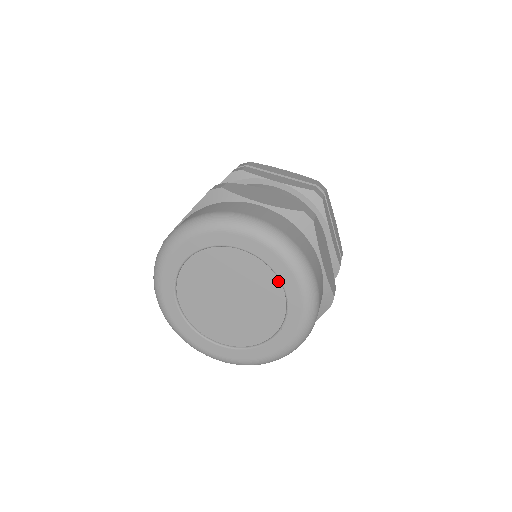
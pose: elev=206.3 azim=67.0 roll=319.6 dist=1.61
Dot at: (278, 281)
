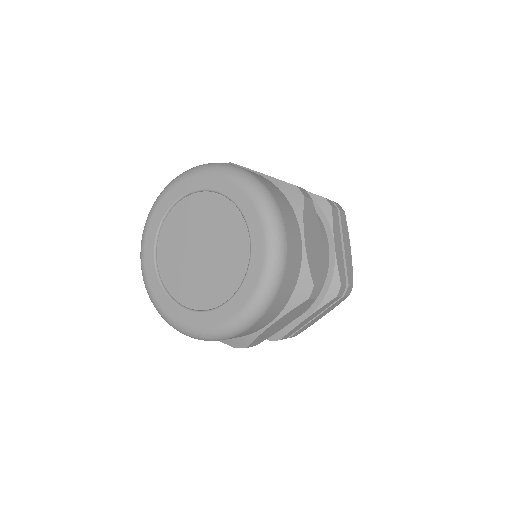
Dot at: (211, 194)
